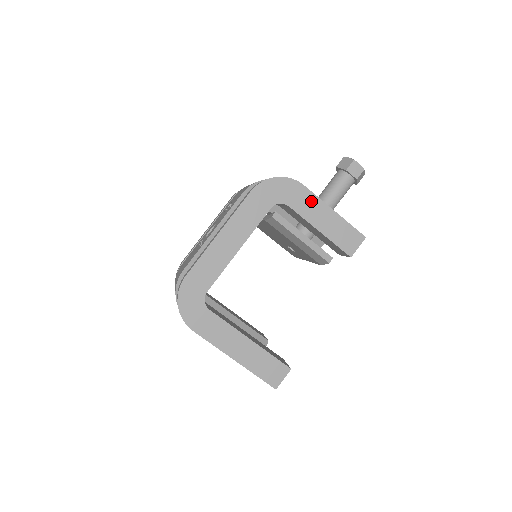
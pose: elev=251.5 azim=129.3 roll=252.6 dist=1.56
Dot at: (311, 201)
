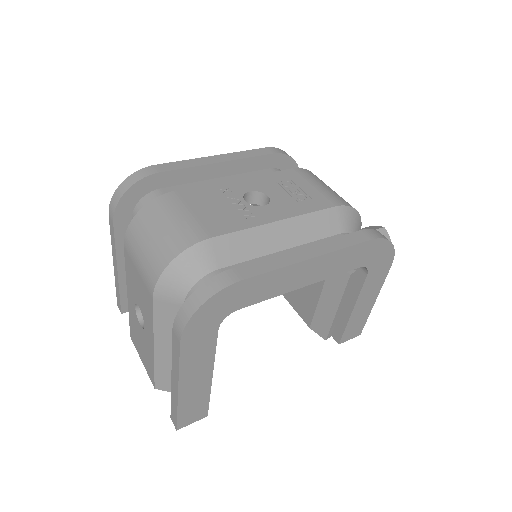
Dot at: (378, 283)
